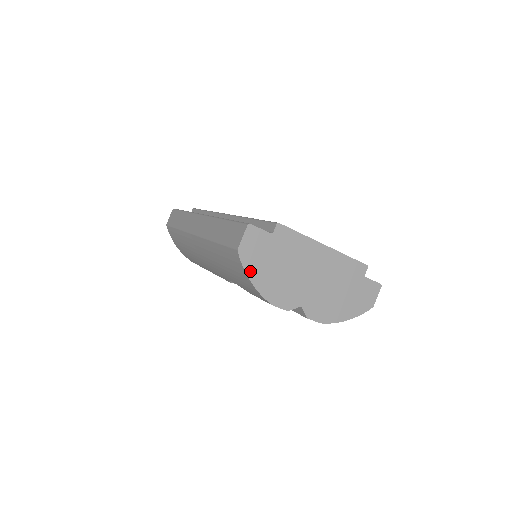
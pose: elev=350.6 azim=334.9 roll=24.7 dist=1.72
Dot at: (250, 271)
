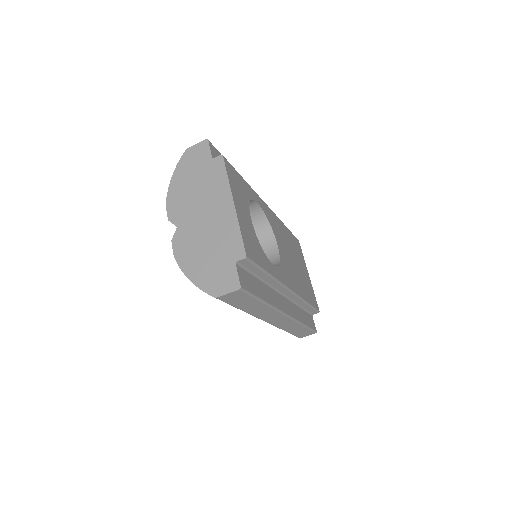
Dot at: (179, 169)
